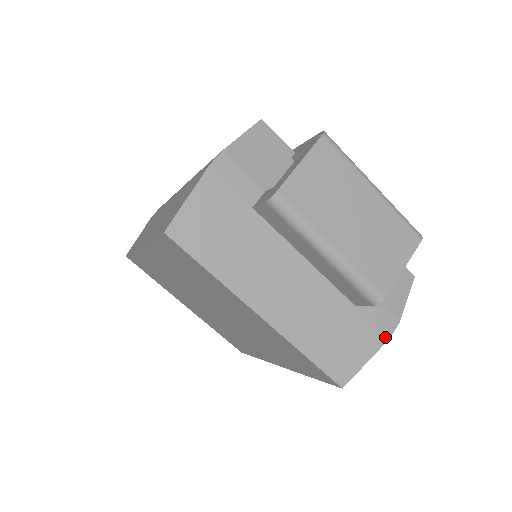
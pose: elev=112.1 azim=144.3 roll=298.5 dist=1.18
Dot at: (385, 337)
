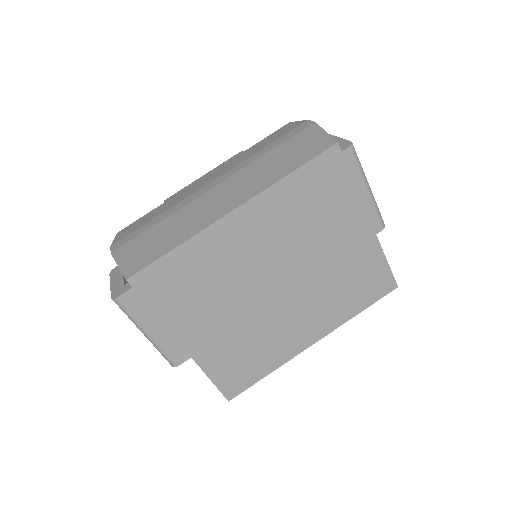
Dot at: occluded
